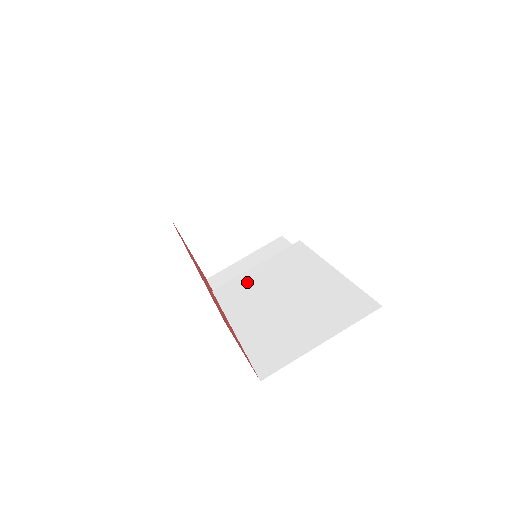
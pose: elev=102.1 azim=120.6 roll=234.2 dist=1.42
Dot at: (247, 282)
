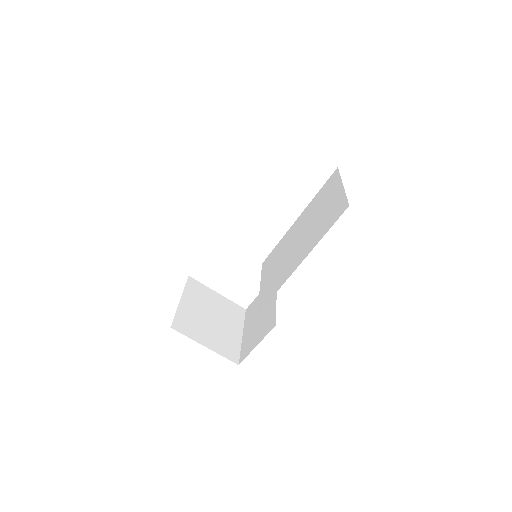
Dot at: (269, 283)
